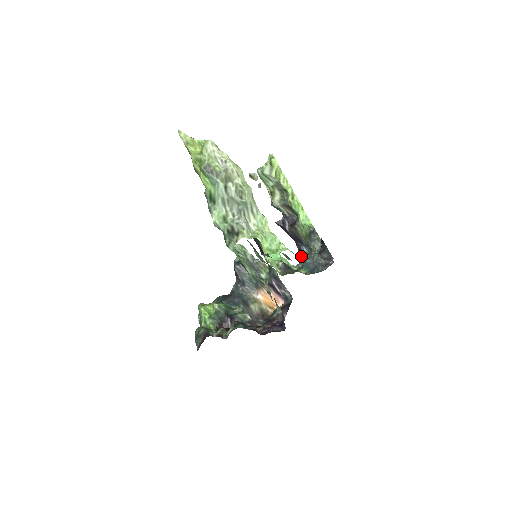
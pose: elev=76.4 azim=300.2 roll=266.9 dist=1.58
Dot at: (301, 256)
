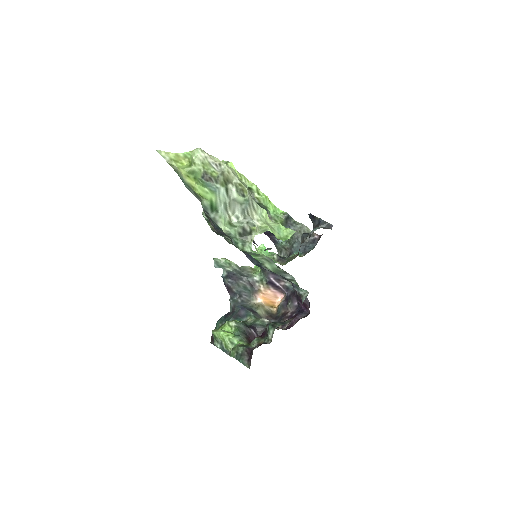
Dot at: (302, 236)
